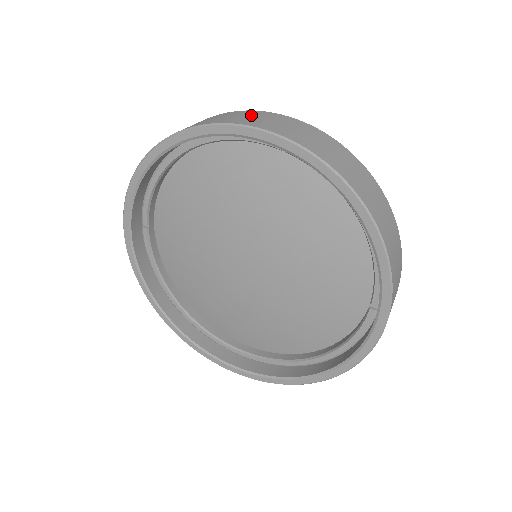
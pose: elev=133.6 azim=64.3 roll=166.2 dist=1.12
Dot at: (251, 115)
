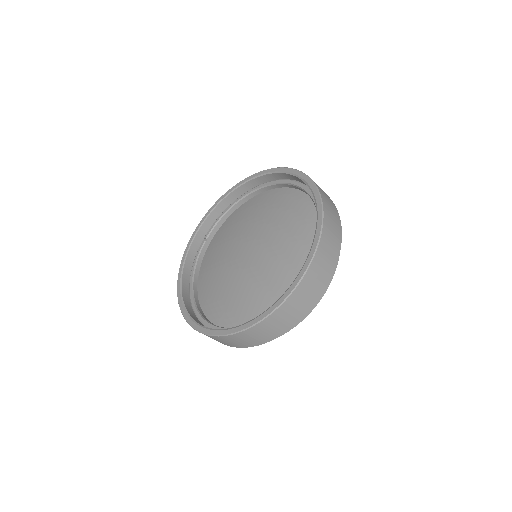
Dot at: occluded
